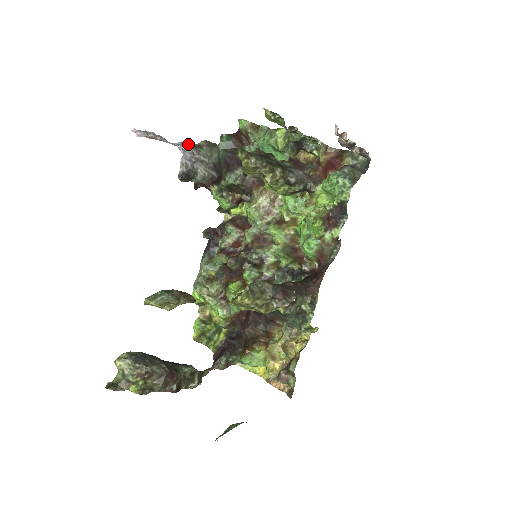
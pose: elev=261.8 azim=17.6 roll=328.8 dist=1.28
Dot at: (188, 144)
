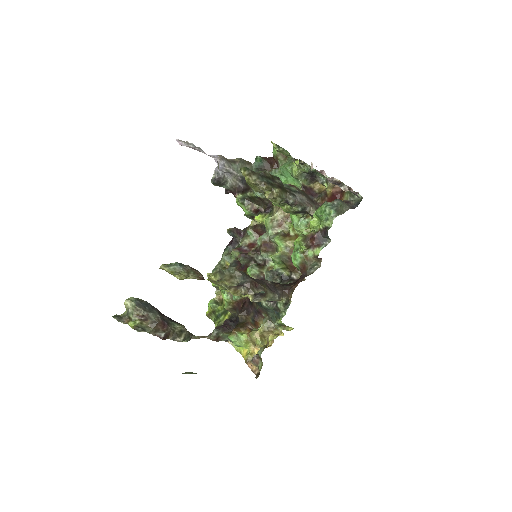
Dot at: (222, 158)
